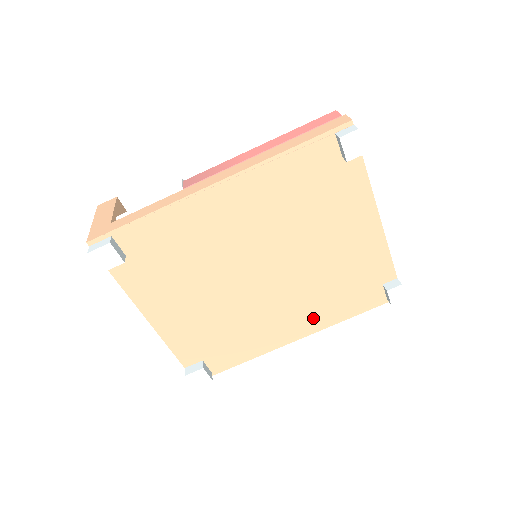
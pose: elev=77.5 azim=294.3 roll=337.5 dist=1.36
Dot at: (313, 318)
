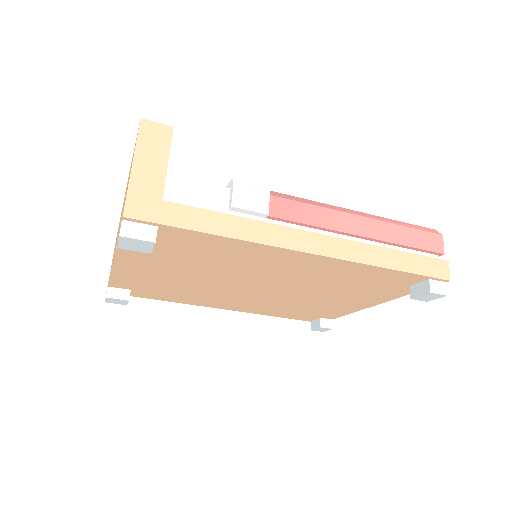
Dot at: (251, 308)
